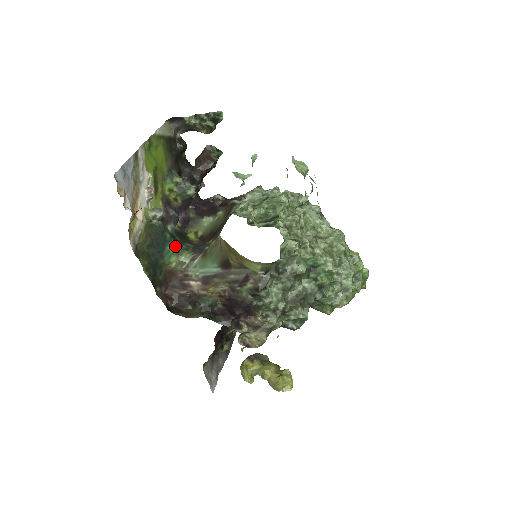
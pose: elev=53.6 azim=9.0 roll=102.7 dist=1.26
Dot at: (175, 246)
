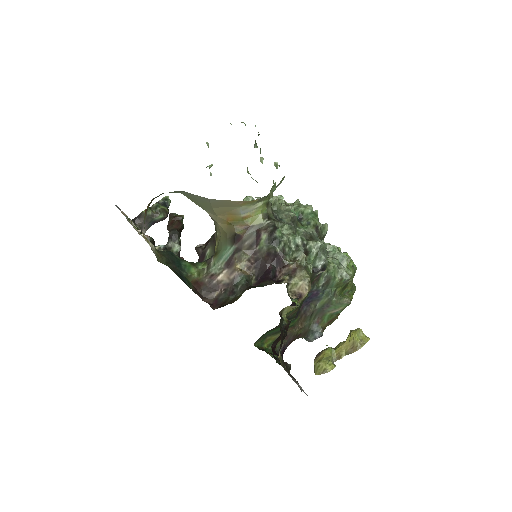
Dot at: (188, 262)
